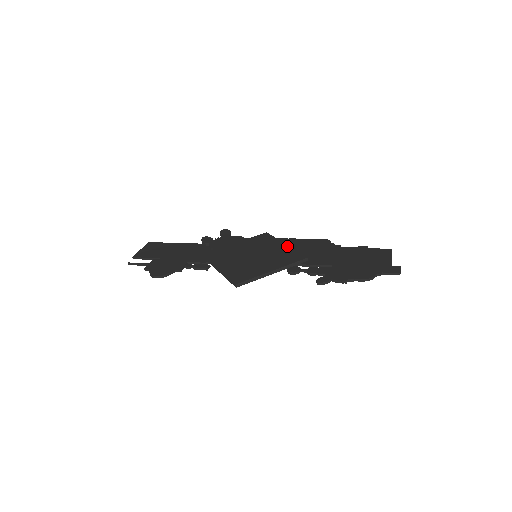
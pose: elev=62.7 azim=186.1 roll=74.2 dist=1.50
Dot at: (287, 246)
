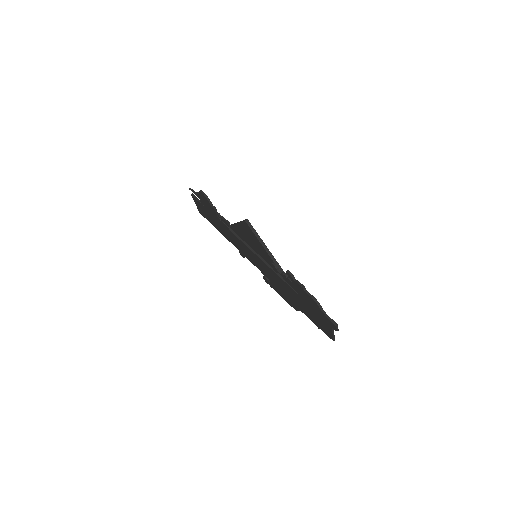
Dot at: occluded
